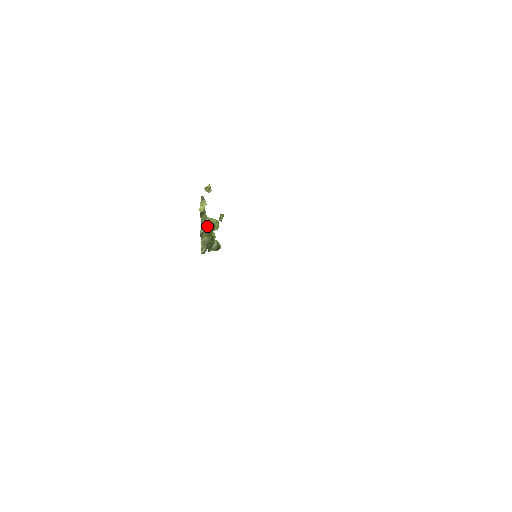
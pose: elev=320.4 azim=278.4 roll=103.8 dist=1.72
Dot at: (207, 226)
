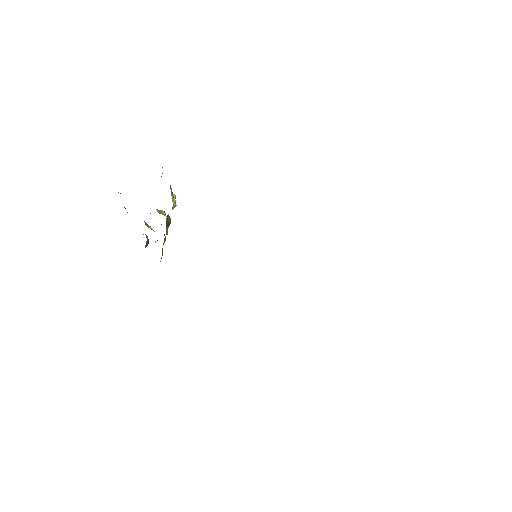
Dot at: (169, 224)
